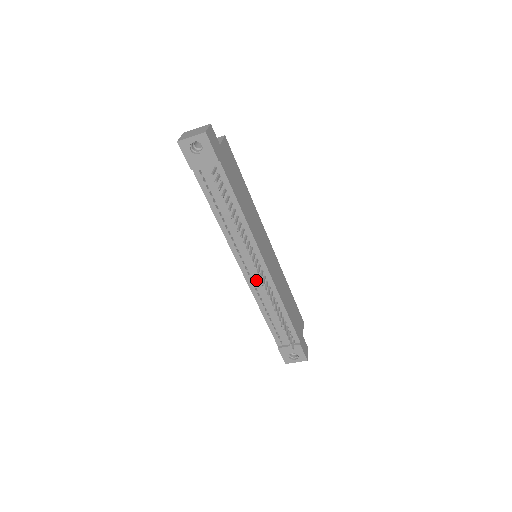
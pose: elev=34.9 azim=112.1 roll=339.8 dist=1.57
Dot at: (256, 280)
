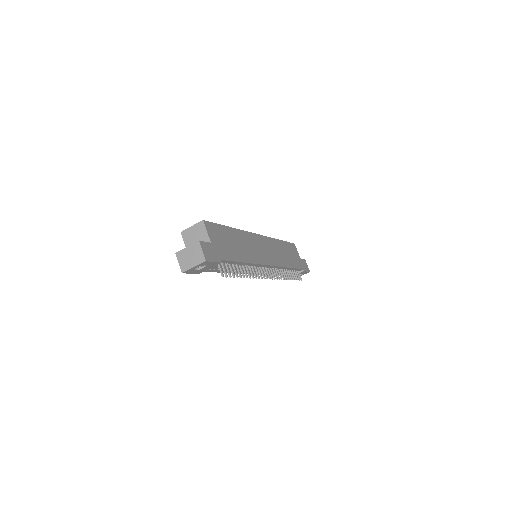
Dot at: occluded
